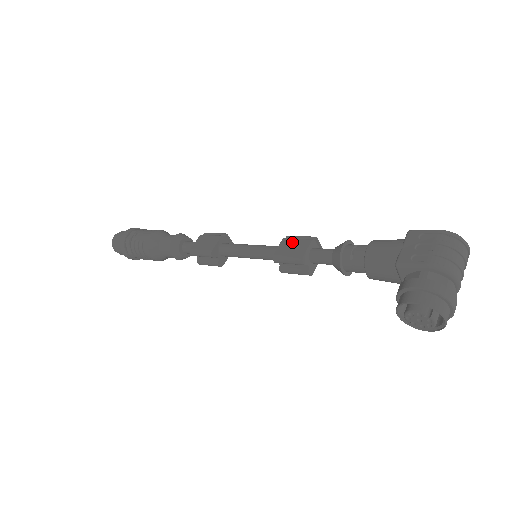
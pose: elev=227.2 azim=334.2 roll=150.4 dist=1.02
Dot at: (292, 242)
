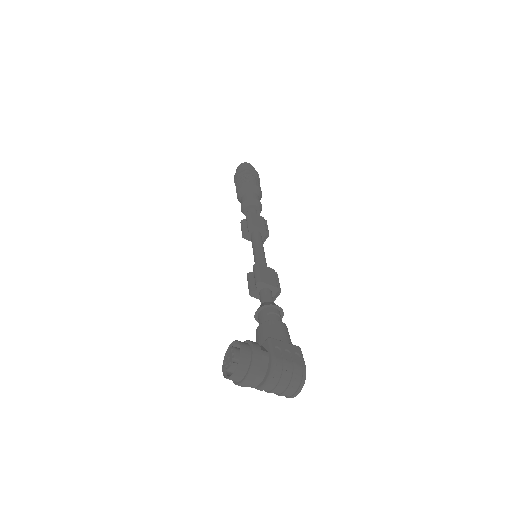
Dot at: (272, 275)
